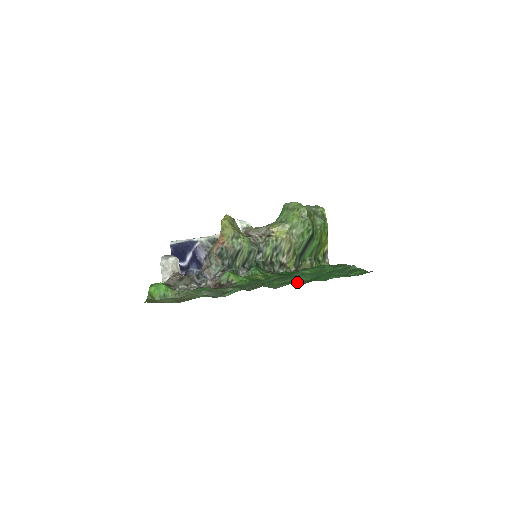
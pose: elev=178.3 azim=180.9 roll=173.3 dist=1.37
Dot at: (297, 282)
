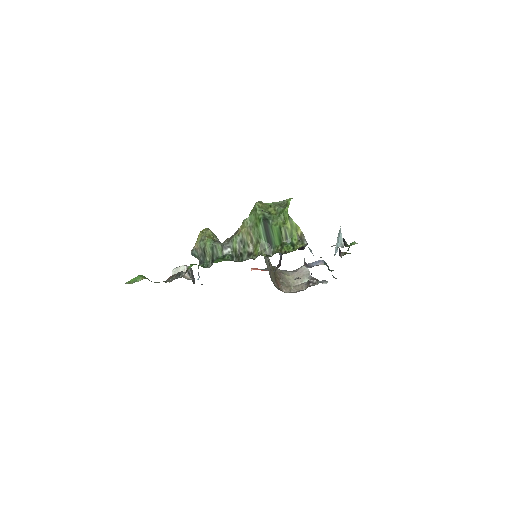
Dot at: occluded
